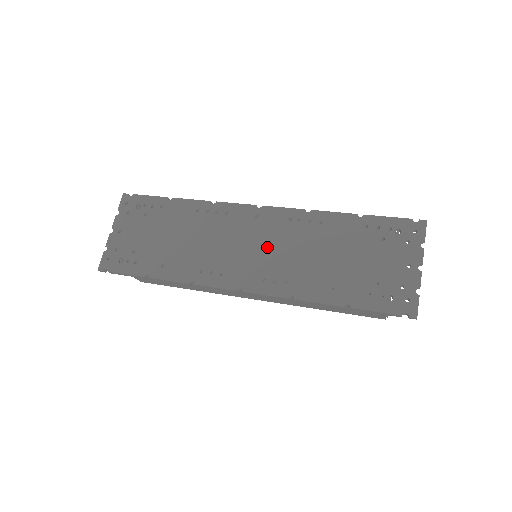
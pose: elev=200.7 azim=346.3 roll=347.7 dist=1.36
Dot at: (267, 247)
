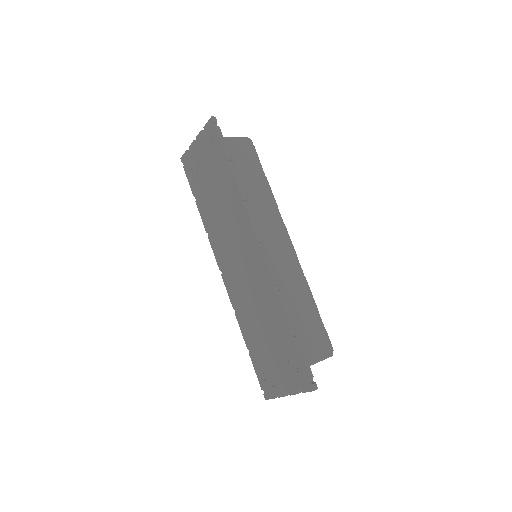
Dot at: (244, 273)
